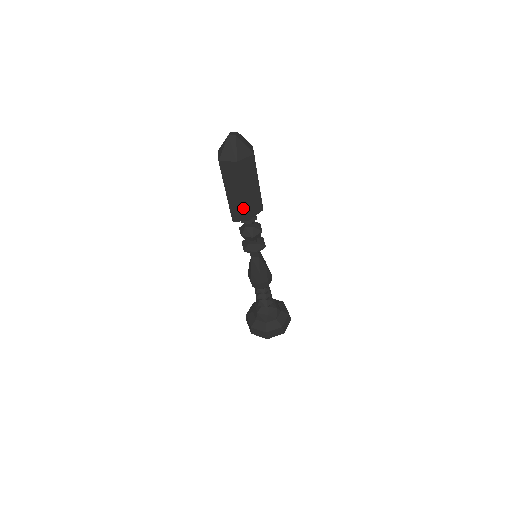
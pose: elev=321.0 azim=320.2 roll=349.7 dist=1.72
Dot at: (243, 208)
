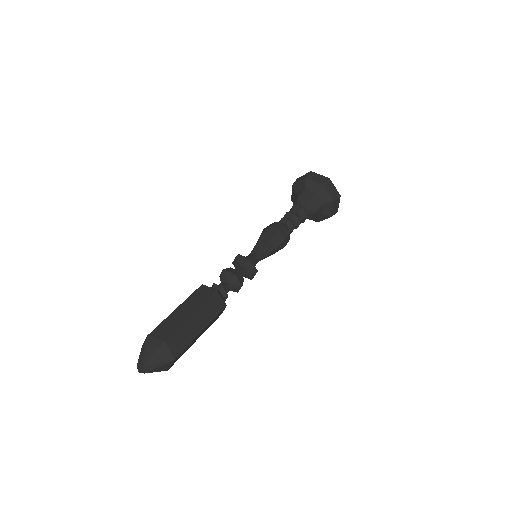
Dot at: occluded
